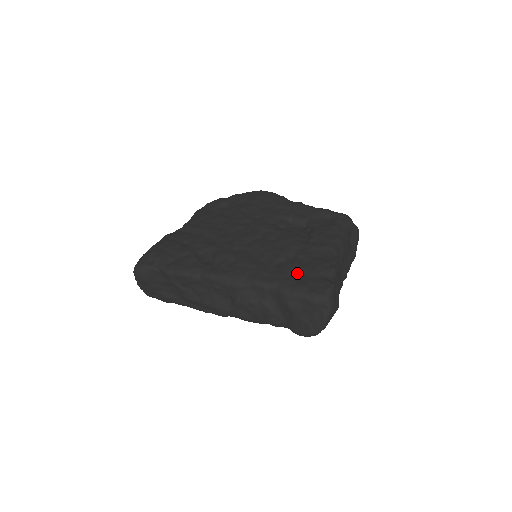
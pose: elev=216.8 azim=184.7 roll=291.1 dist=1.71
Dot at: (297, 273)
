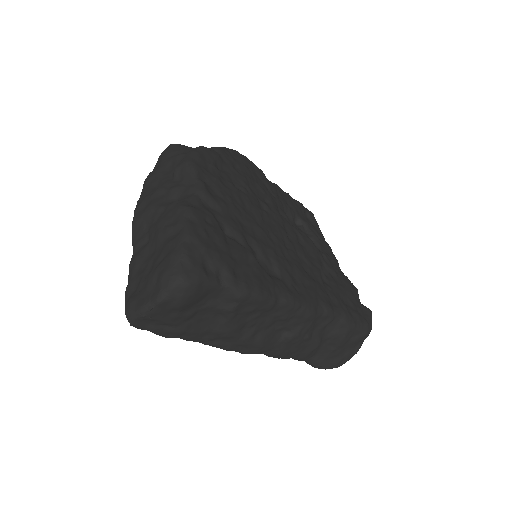
Dot at: (343, 295)
